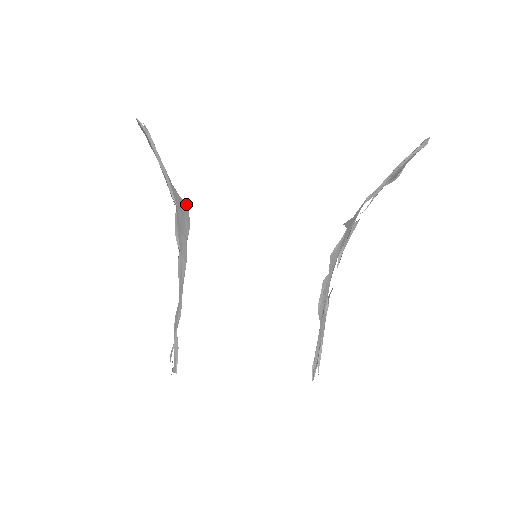
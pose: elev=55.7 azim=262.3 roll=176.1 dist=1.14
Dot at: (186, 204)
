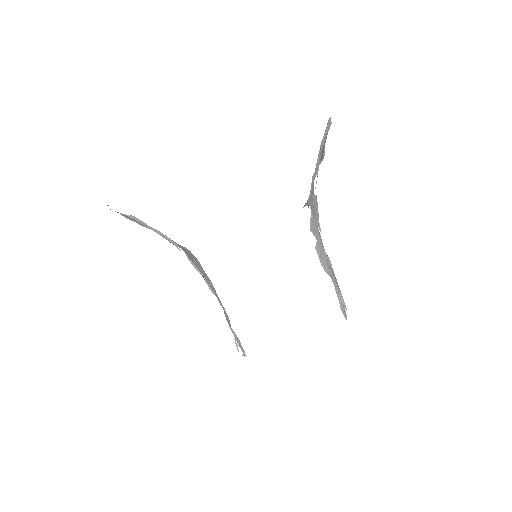
Dot at: (187, 249)
